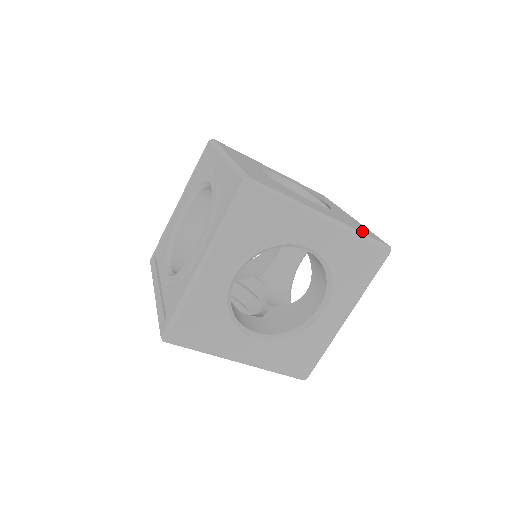
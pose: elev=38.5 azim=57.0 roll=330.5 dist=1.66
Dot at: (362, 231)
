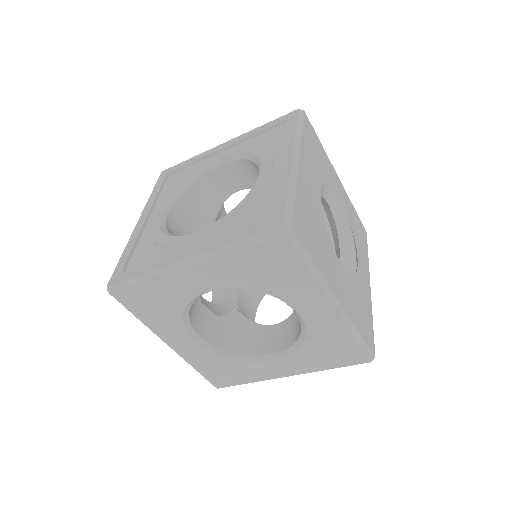
Dot at: (362, 329)
